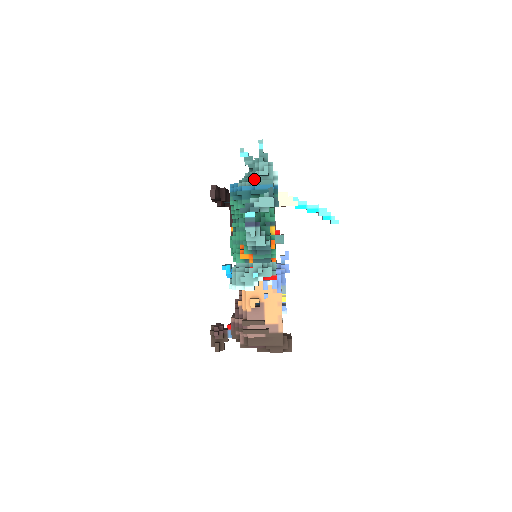
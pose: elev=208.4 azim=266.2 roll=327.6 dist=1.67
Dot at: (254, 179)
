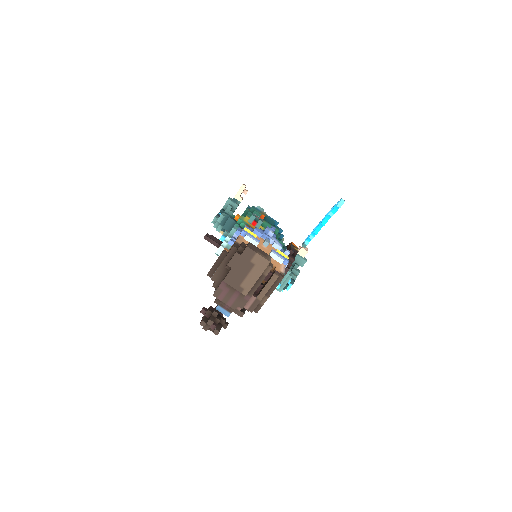
Dot at: occluded
